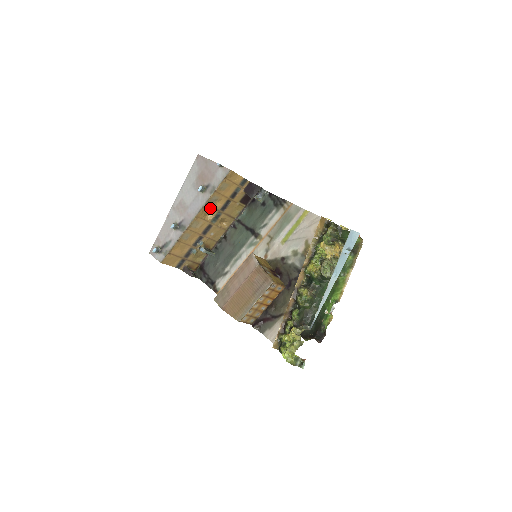
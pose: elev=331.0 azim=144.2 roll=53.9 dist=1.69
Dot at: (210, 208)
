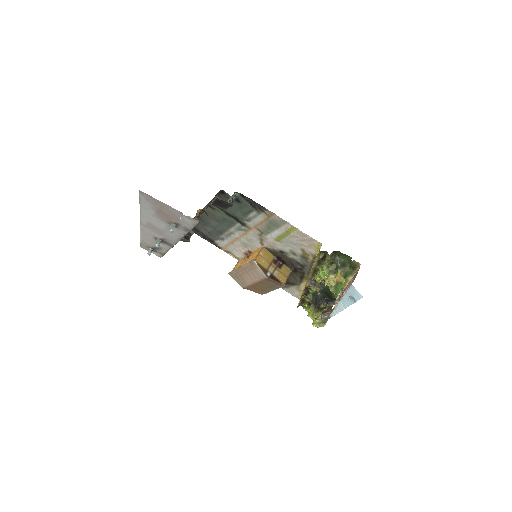
Dot at: occluded
